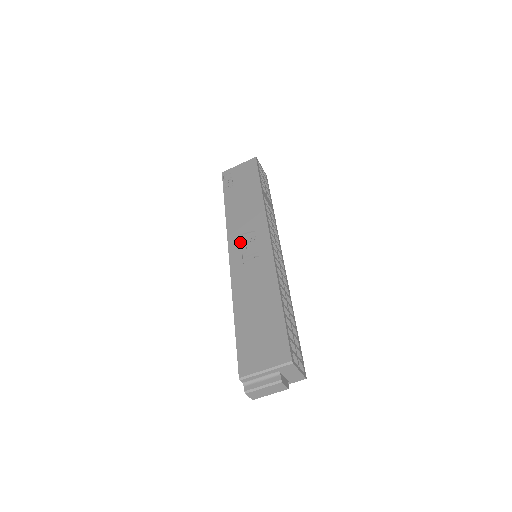
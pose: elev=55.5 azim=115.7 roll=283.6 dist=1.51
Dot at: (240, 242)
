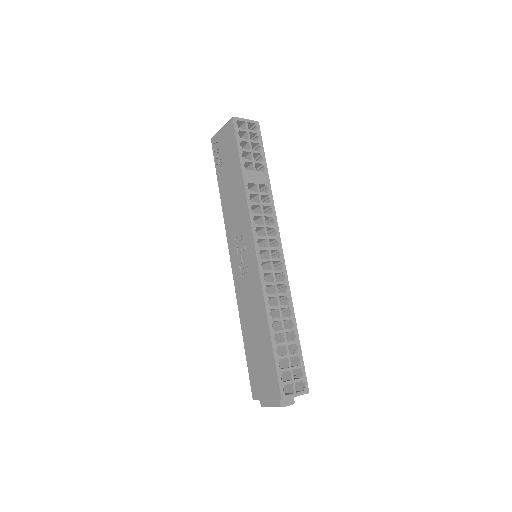
Dot at: (236, 249)
